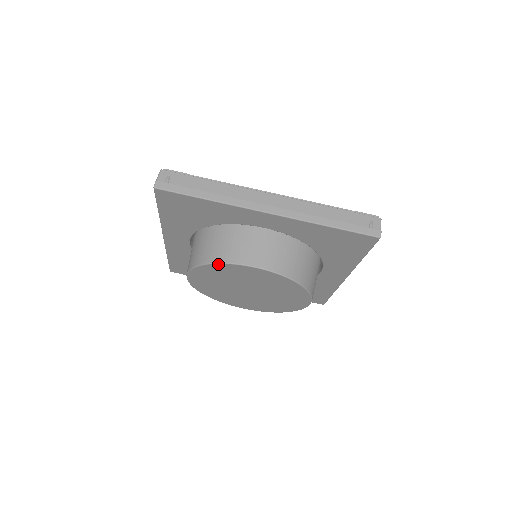
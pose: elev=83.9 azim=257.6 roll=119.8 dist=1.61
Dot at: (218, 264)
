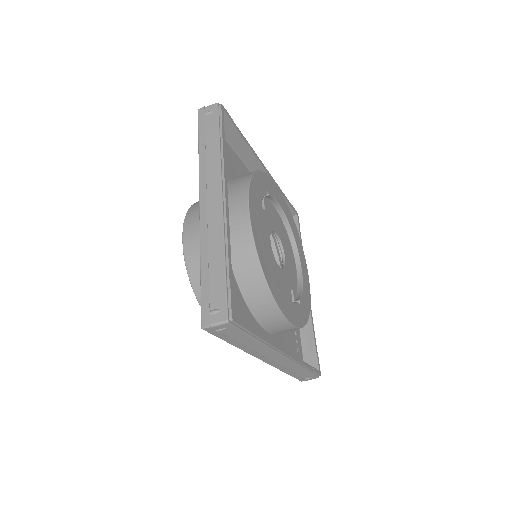
Dot at: occluded
